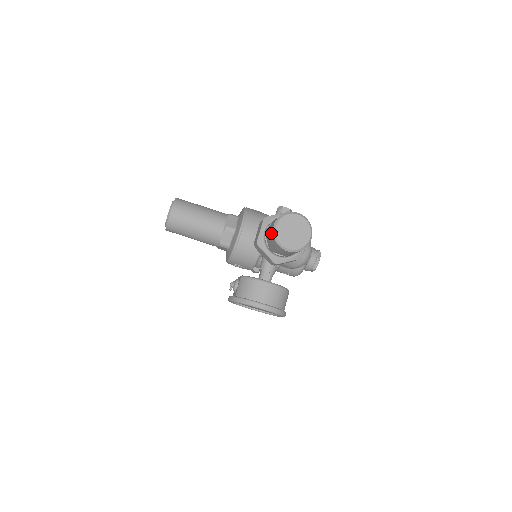
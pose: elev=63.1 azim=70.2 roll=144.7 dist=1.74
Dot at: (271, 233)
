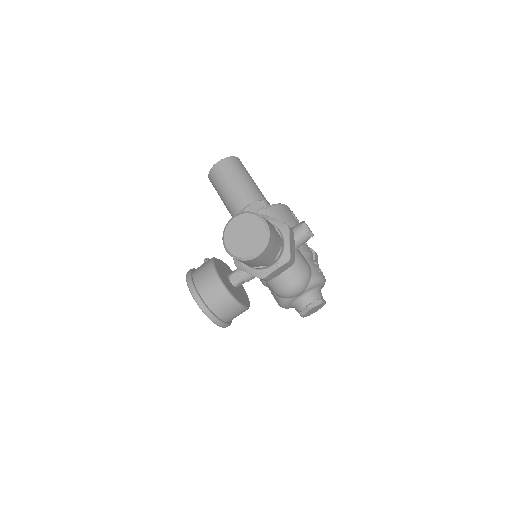
Dot at: occluded
